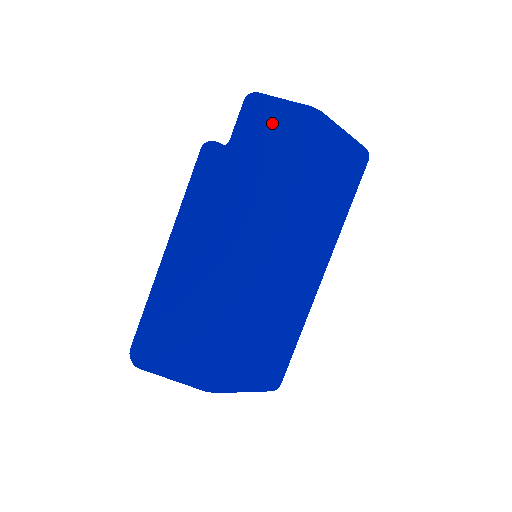
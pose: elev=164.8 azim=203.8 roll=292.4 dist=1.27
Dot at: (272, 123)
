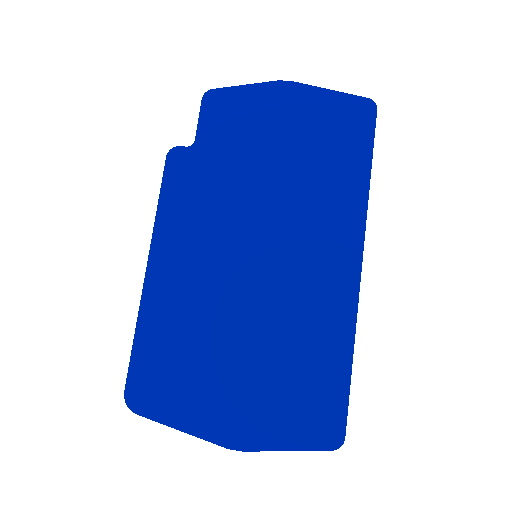
Dot at: (236, 111)
